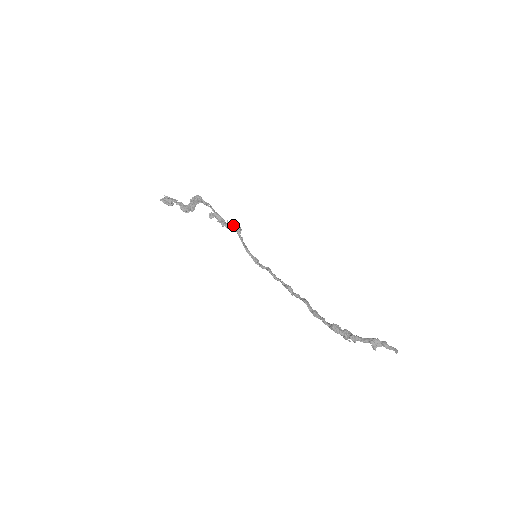
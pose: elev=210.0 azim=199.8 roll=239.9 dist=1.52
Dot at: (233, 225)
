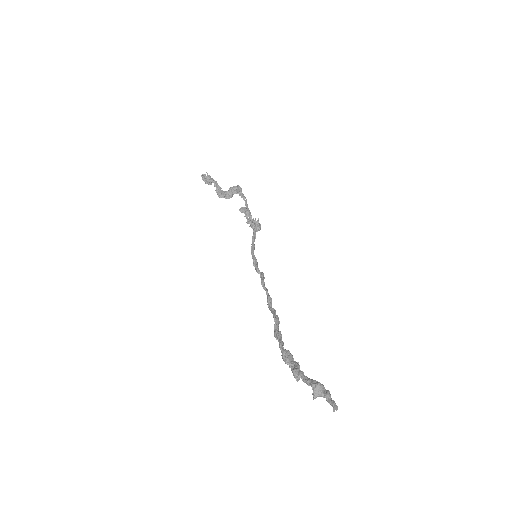
Dot at: (256, 224)
